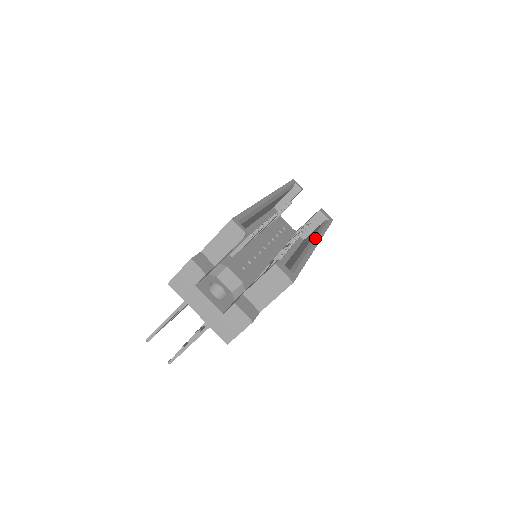
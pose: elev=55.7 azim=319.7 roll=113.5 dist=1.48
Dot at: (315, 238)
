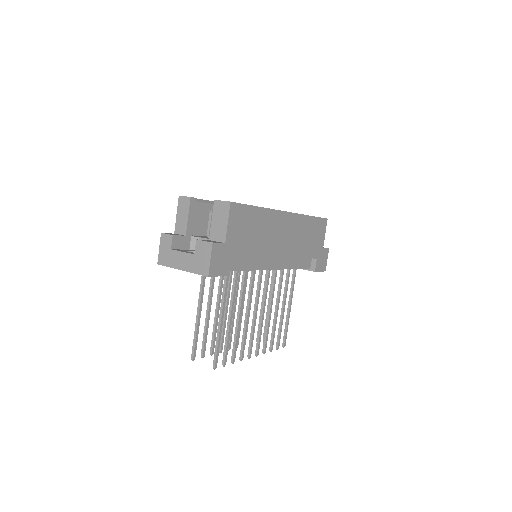
Dot at: occluded
